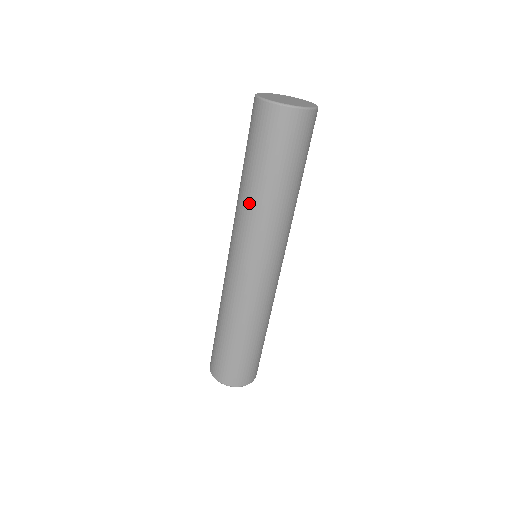
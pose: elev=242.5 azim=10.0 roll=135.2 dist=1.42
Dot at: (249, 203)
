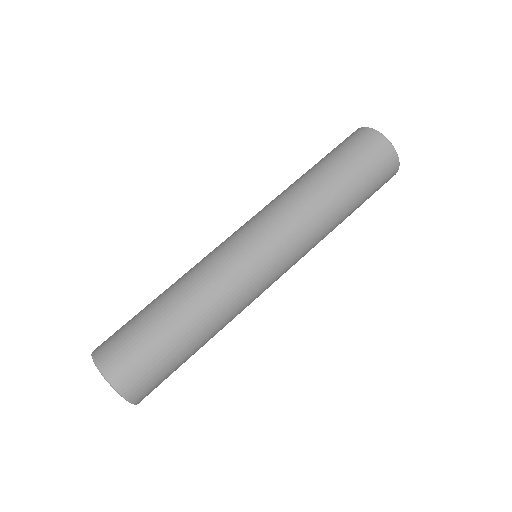
Dot at: (310, 196)
